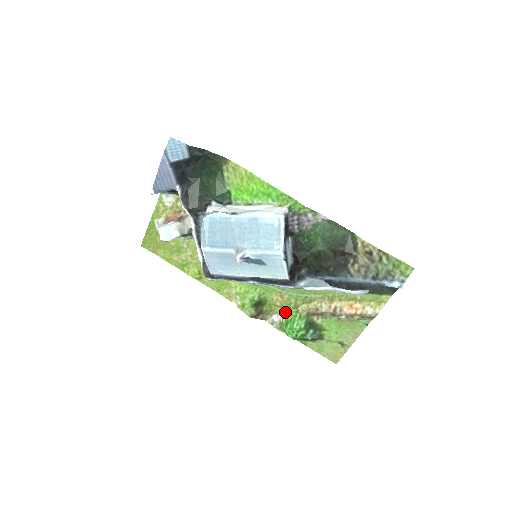
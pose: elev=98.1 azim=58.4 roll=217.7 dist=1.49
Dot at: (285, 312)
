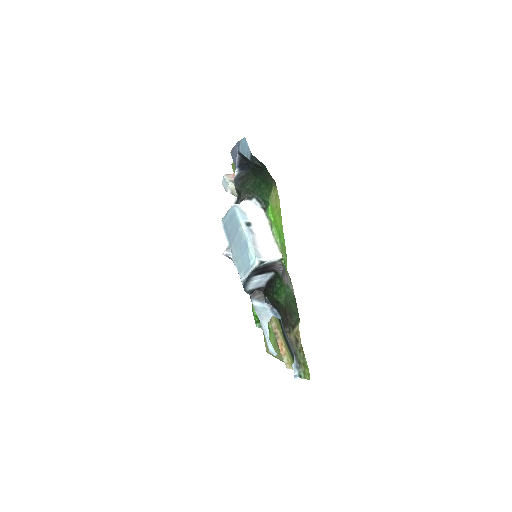
Dot at: occluded
